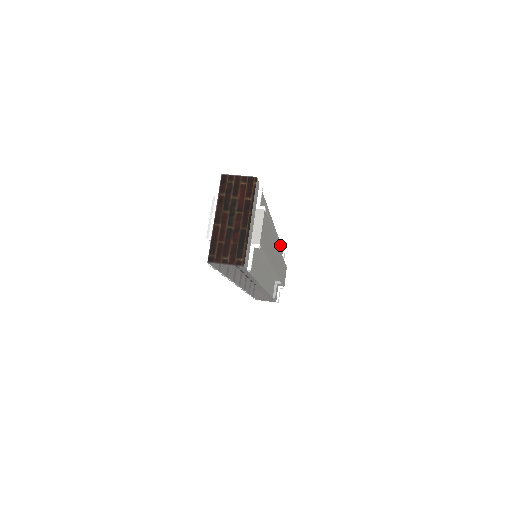
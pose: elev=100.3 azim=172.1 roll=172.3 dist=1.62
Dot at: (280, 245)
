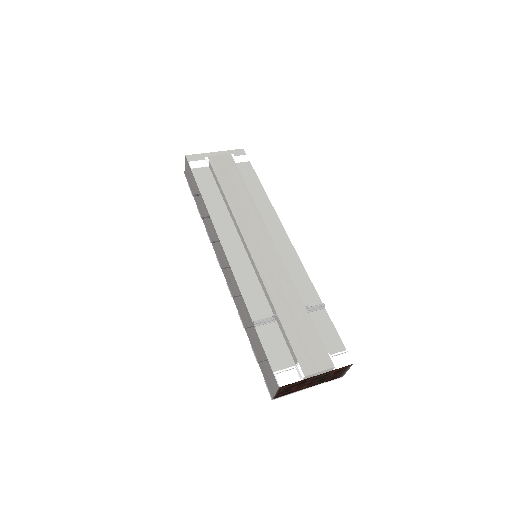
Dot at: (320, 305)
